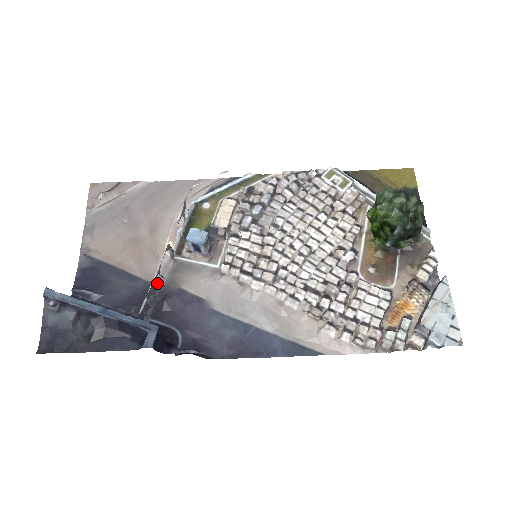
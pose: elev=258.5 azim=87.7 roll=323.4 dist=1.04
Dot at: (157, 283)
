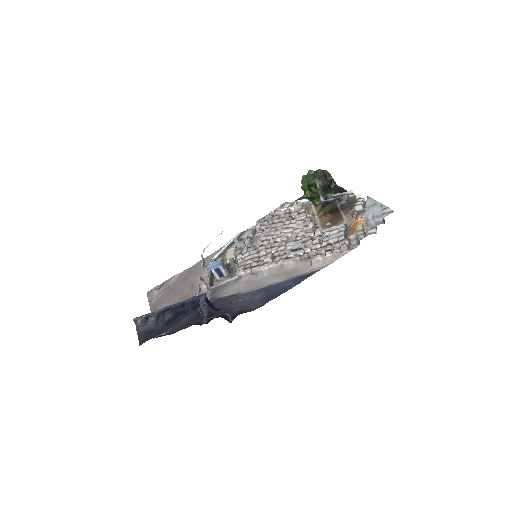
Dot at: (204, 303)
